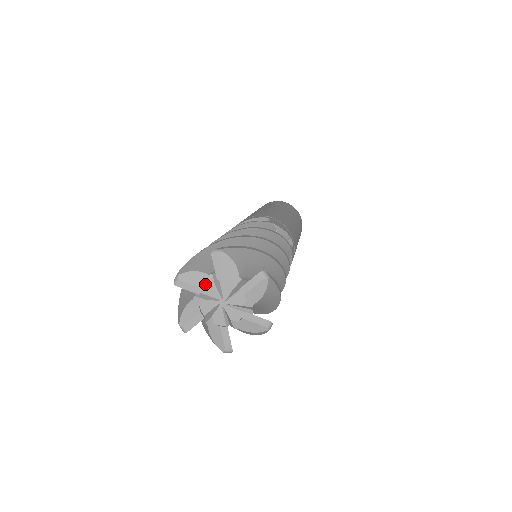
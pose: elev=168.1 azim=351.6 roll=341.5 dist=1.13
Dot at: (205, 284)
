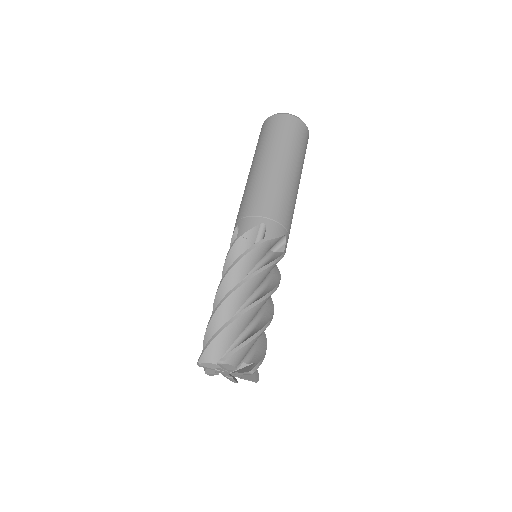
Dot at: (216, 368)
